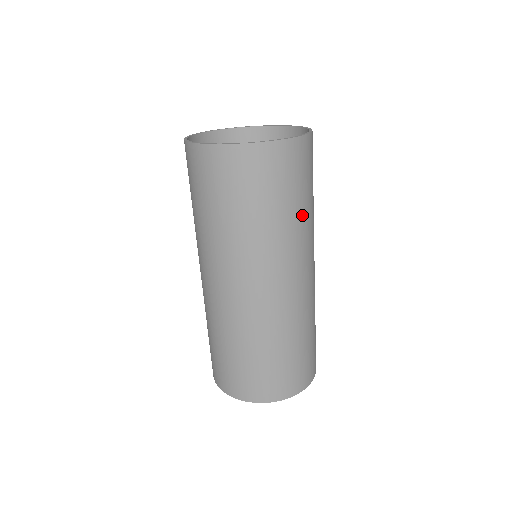
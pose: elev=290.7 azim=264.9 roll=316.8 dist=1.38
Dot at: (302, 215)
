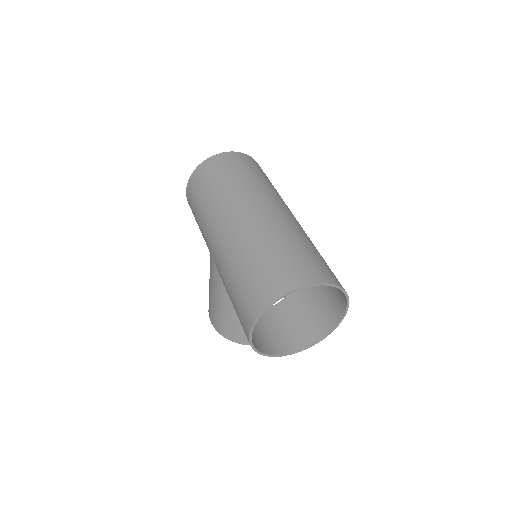
Dot at: (272, 186)
